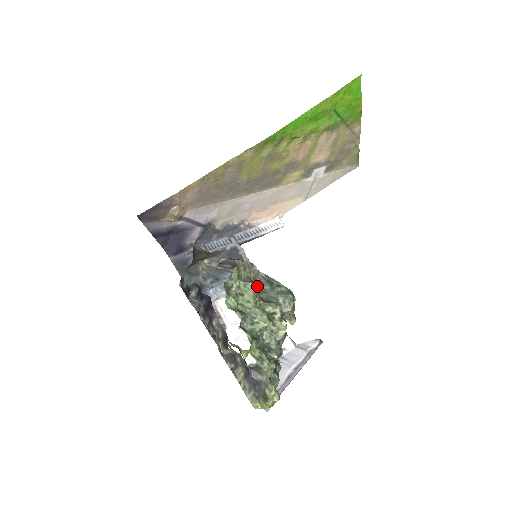
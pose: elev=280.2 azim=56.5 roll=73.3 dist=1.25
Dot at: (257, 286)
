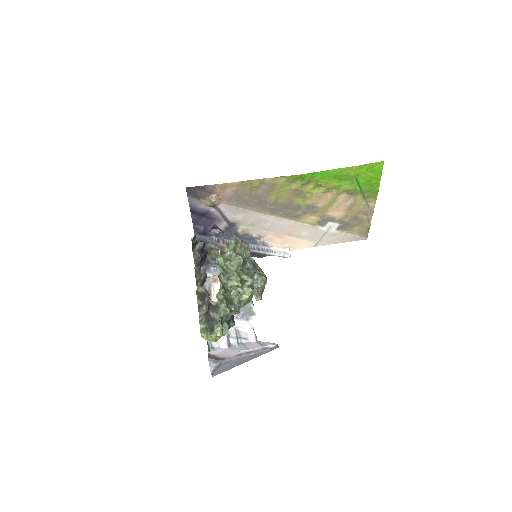
Dot at: (244, 262)
